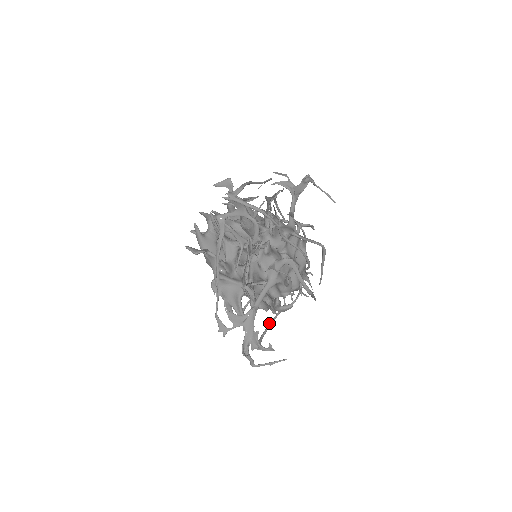
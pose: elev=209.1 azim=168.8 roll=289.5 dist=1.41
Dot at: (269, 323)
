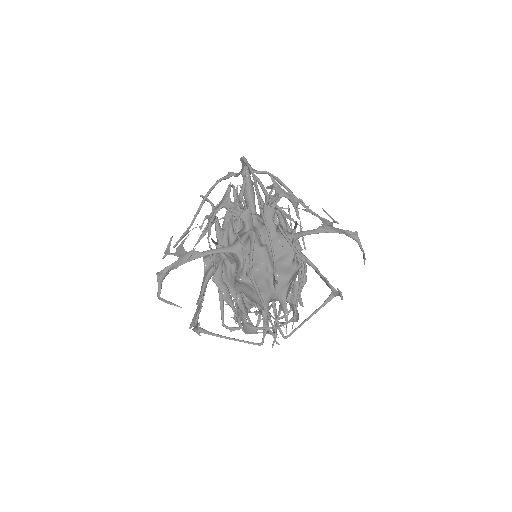
Dot at: occluded
